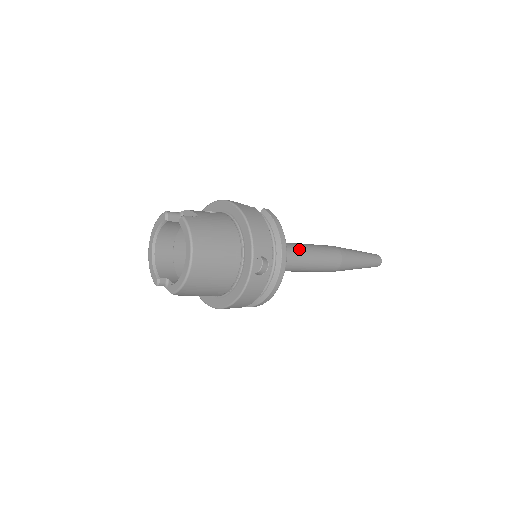
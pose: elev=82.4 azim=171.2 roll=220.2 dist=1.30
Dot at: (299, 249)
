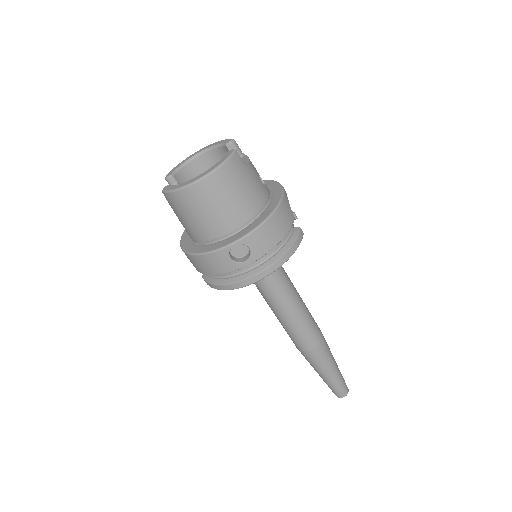
Dot at: (292, 295)
